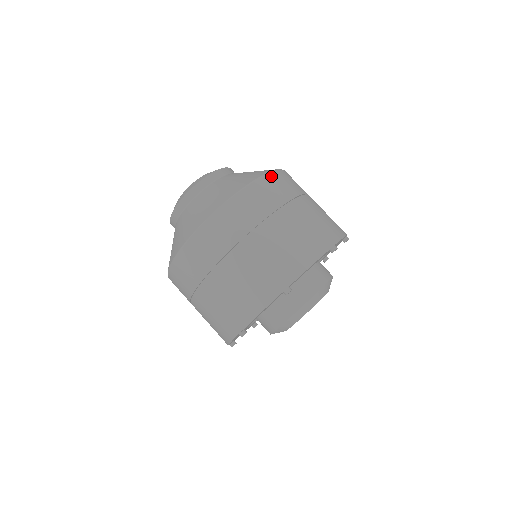
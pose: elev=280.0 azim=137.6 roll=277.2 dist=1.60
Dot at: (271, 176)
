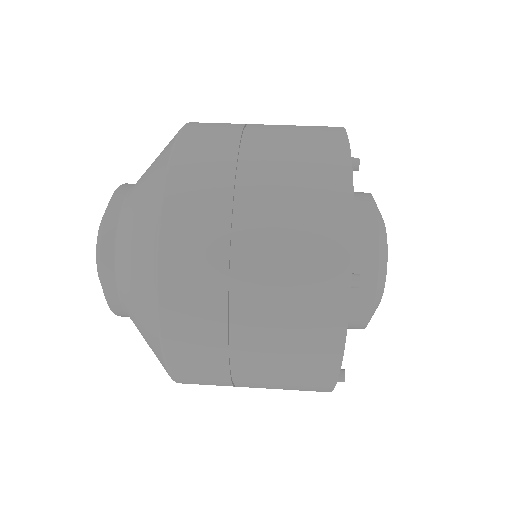
Dot at: (181, 148)
